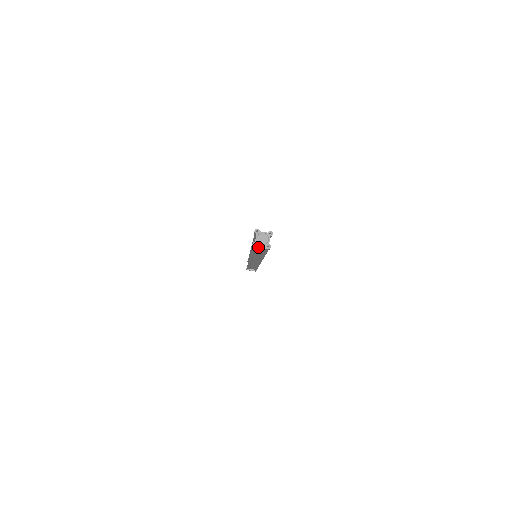
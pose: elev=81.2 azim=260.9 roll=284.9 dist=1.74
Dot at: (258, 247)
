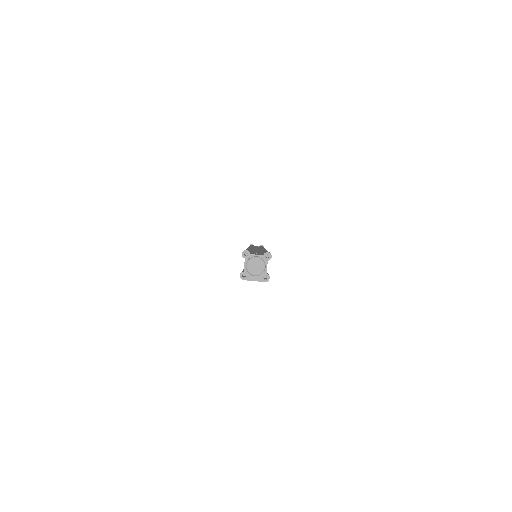
Dot at: (249, 280)
